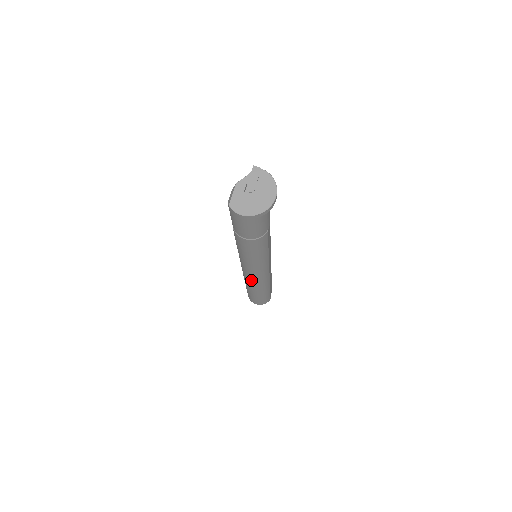
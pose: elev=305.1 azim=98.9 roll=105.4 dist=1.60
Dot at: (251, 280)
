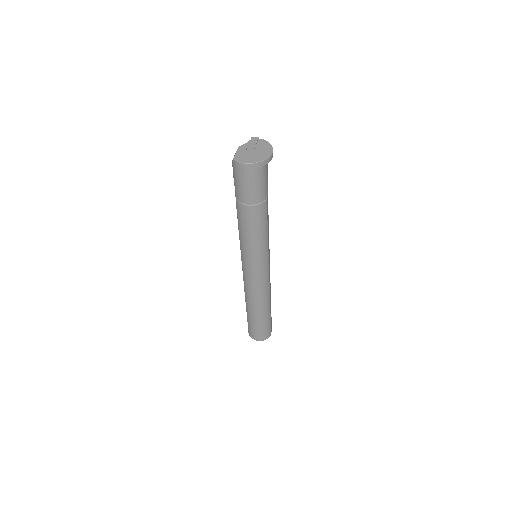
Dot at: (252, 287)
